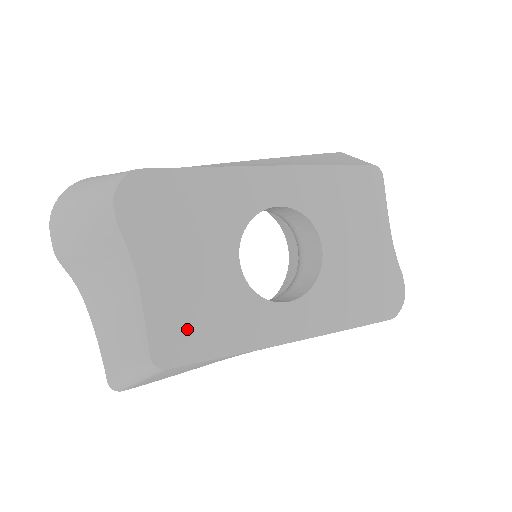
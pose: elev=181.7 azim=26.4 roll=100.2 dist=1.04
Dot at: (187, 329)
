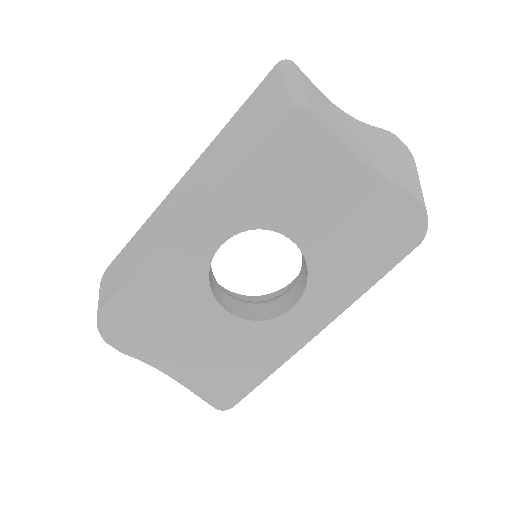
Dot at: (225, 378)
